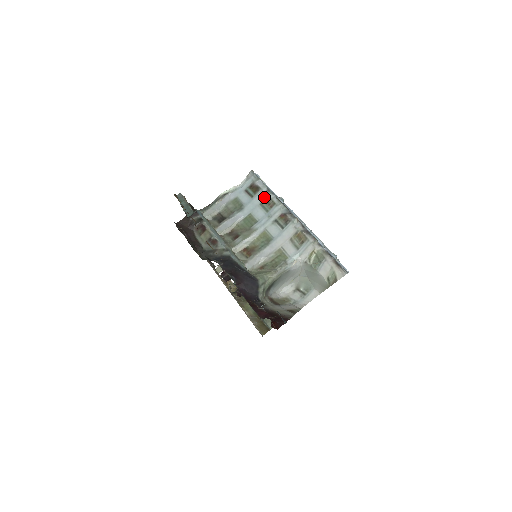
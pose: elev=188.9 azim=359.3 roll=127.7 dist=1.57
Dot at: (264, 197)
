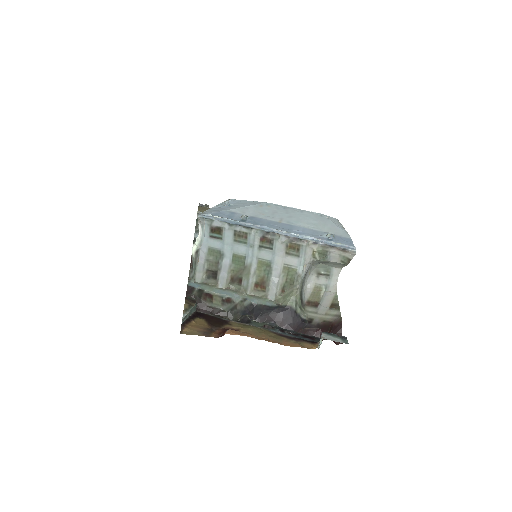
Dot at: (232, 233)
